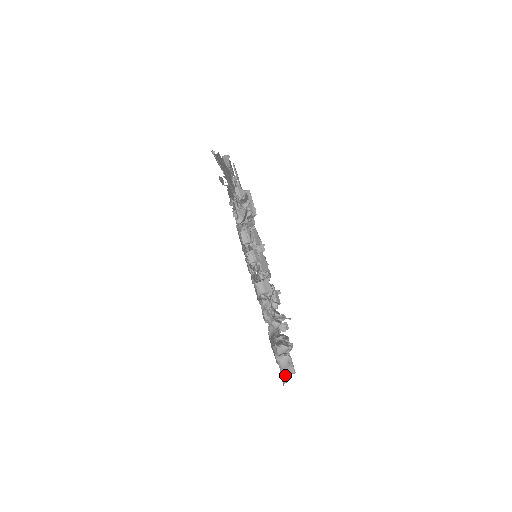
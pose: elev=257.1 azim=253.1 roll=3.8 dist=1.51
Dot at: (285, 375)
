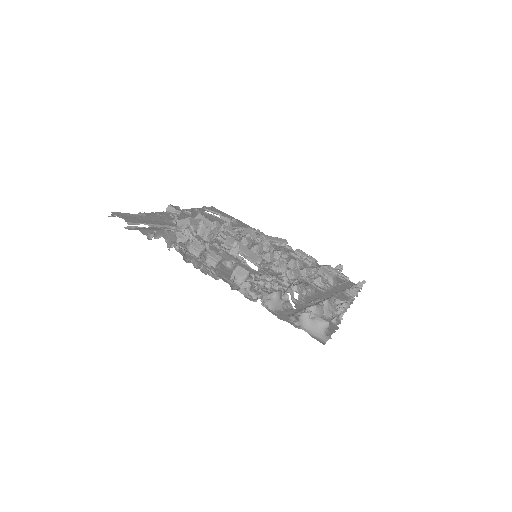
Dot at: (320, 333)
